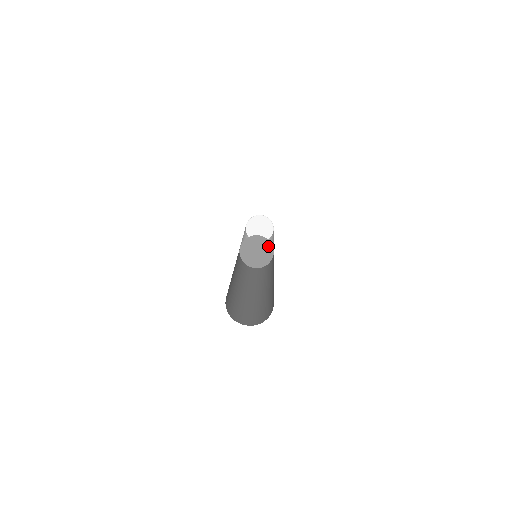
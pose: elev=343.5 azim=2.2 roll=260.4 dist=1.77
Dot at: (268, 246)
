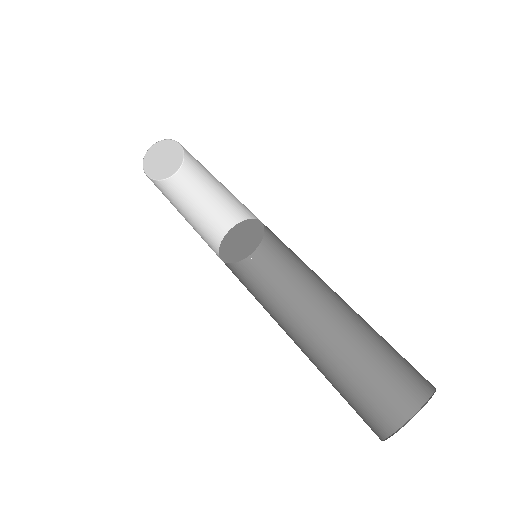
Dot at: (243, 226)
